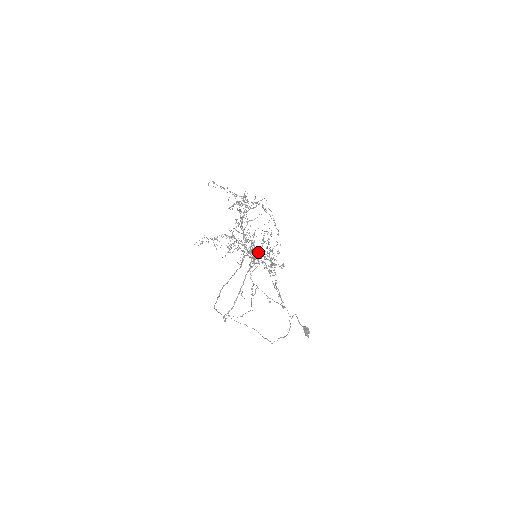
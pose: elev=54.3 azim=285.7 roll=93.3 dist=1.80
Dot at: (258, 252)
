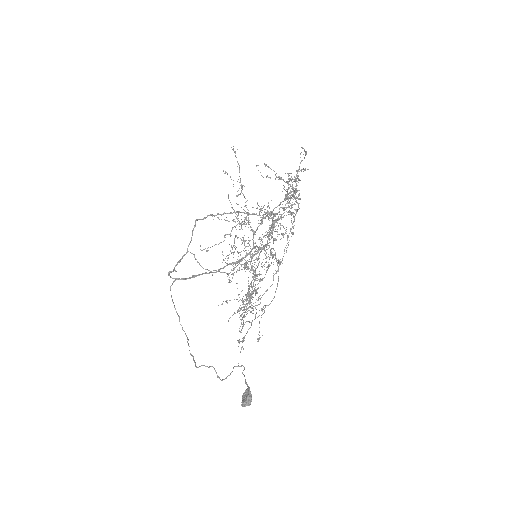
Dot at: (275, 238)
